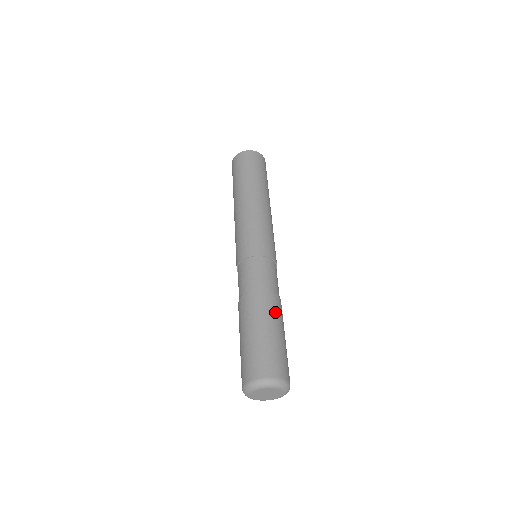
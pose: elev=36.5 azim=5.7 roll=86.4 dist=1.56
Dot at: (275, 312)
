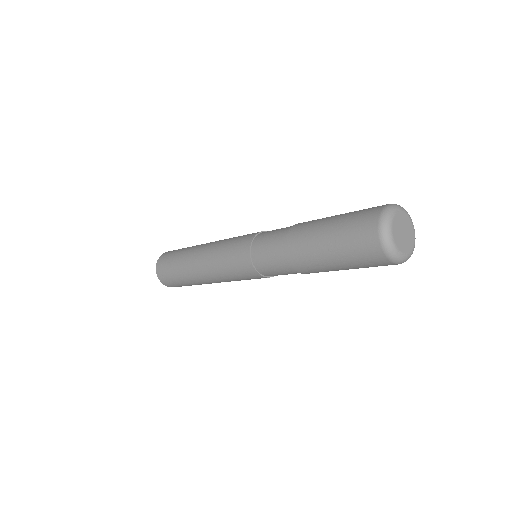
Dot at: occluded
